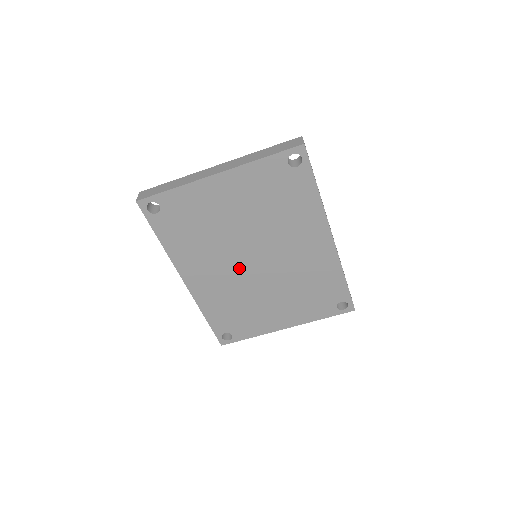
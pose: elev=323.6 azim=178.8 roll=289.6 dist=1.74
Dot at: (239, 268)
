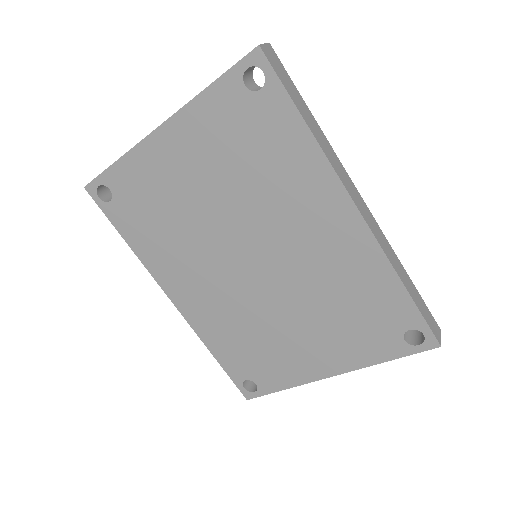
Dot at: (232, 275)
